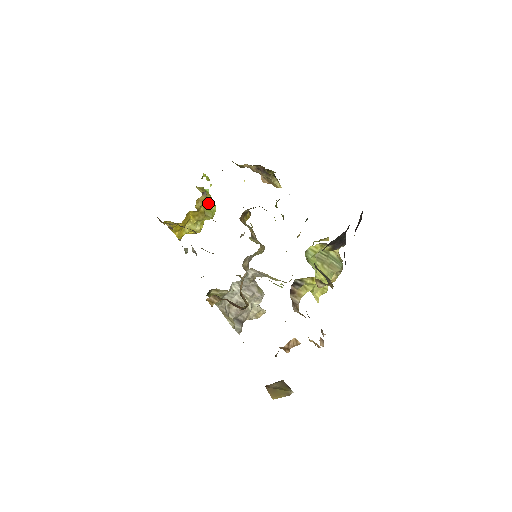
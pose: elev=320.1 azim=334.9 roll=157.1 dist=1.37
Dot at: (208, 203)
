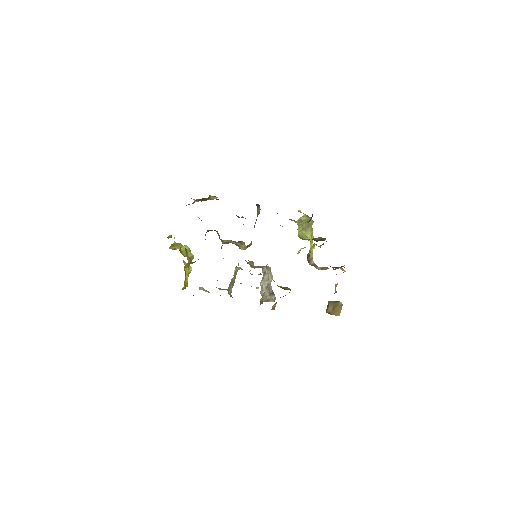
Dot at: (182, 249)
